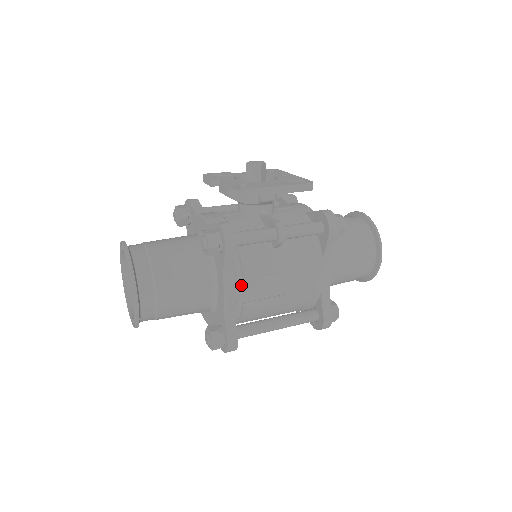
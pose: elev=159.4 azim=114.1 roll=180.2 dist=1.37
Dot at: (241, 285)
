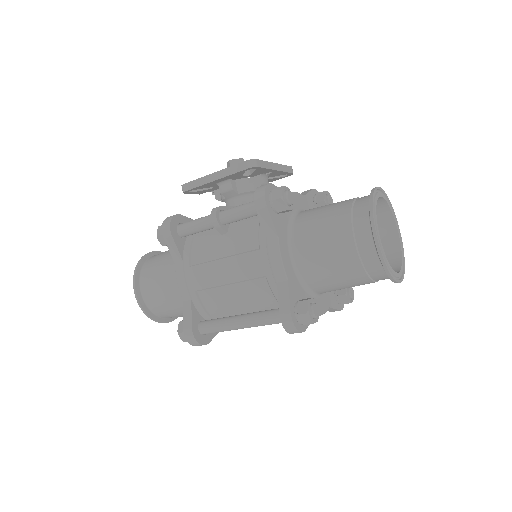
Dot at: (189, 272)
